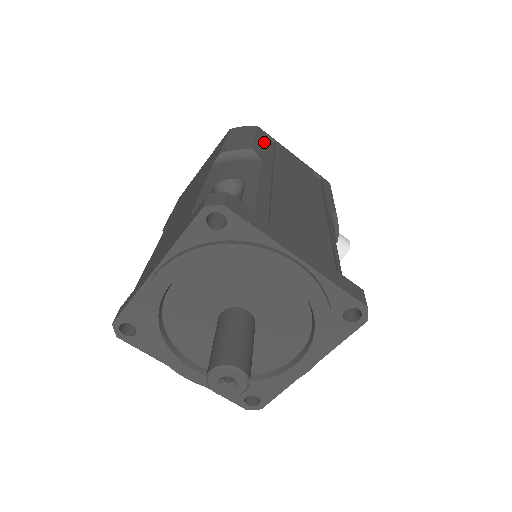
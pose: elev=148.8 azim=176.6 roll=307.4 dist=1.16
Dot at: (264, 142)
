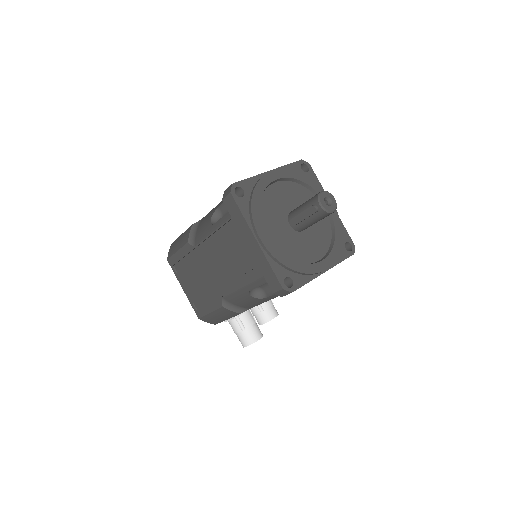
Dot at: occluded
